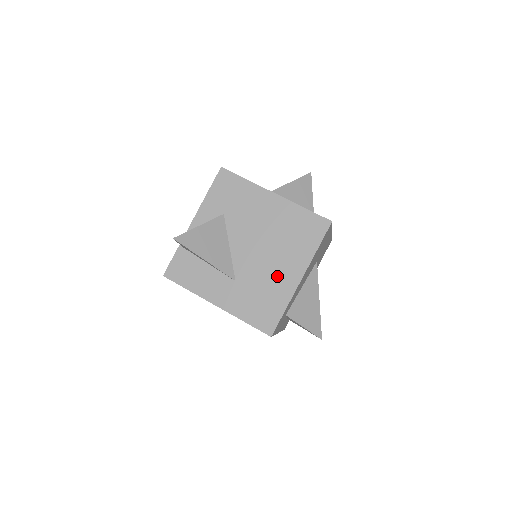
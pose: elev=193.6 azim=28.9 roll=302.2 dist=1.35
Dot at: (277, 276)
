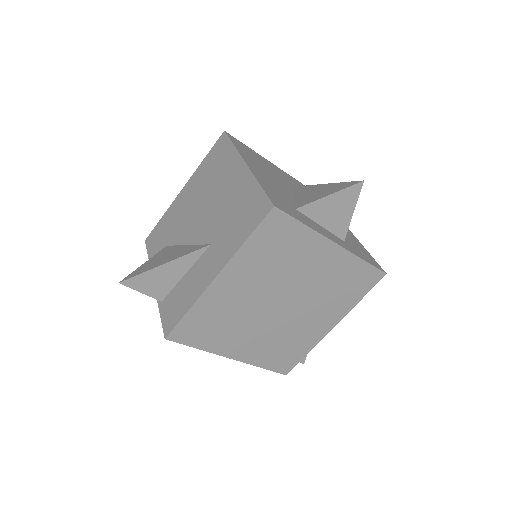
Dot at: (230, 192)
